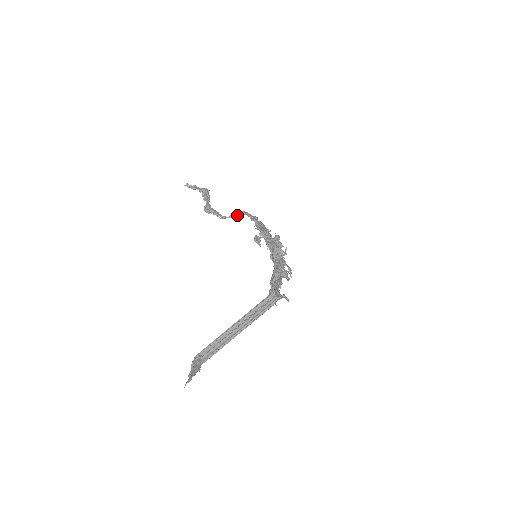
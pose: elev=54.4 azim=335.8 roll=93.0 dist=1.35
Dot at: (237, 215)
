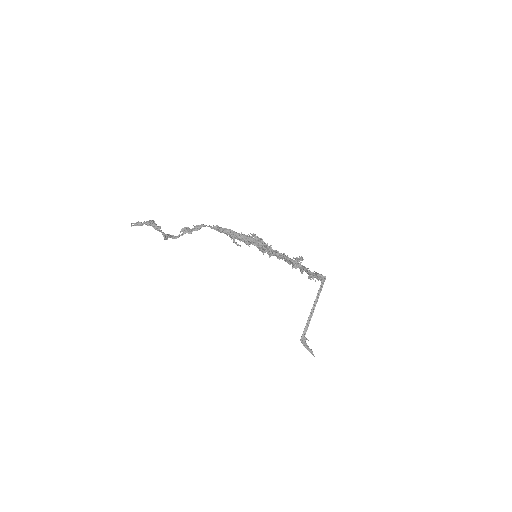
Dot at: (194, 230)
